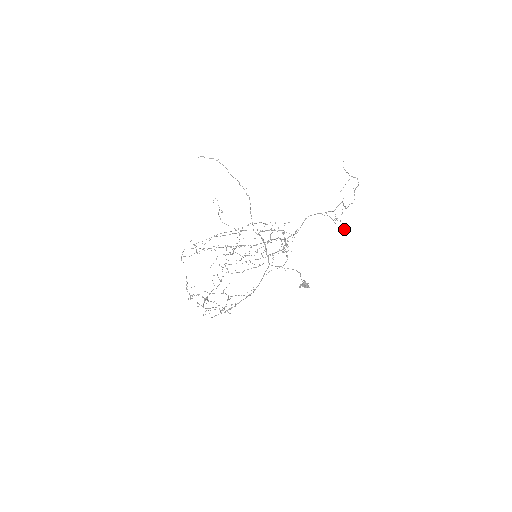
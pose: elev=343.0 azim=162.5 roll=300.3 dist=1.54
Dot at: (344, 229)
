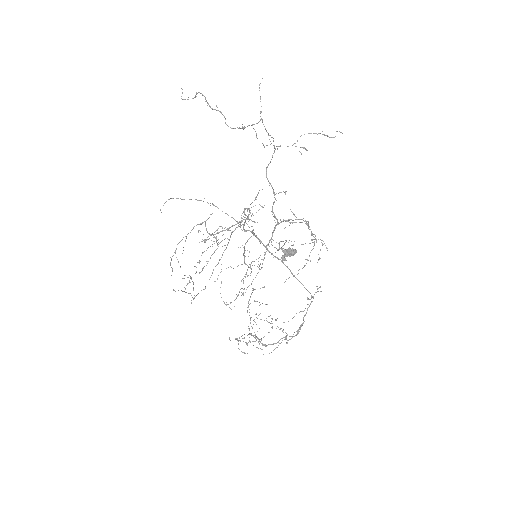
Dot at: occluded
